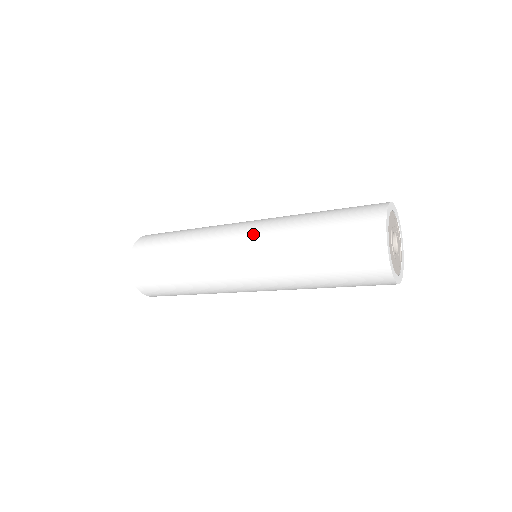
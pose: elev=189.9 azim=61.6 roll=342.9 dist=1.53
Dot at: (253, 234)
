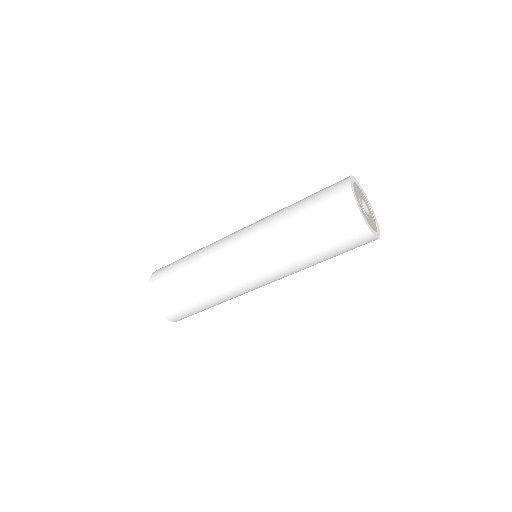
Dot at: (249, 232)
